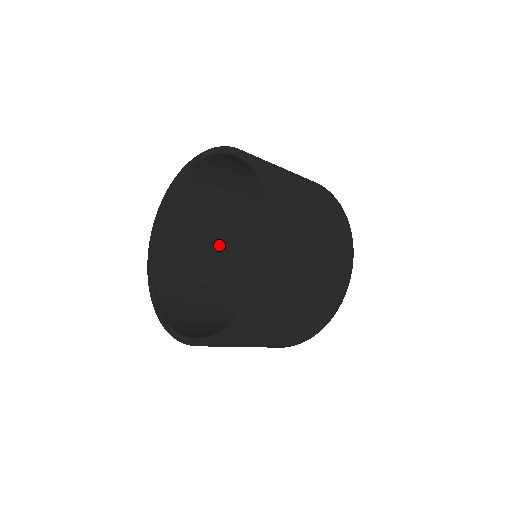
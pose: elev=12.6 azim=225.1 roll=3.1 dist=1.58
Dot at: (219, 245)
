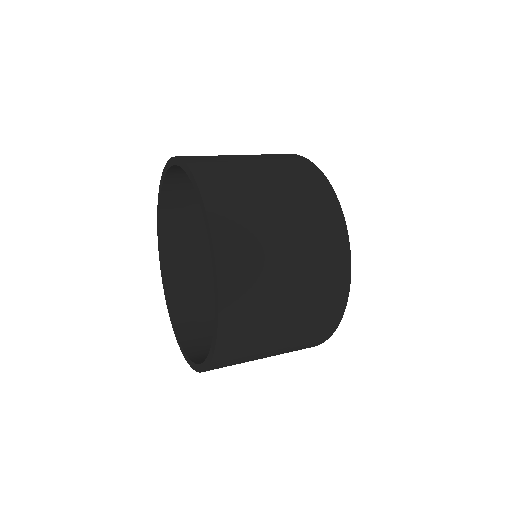
Dot at: occluded
